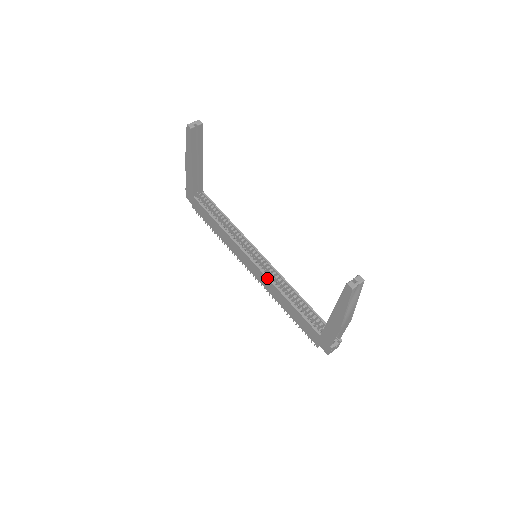
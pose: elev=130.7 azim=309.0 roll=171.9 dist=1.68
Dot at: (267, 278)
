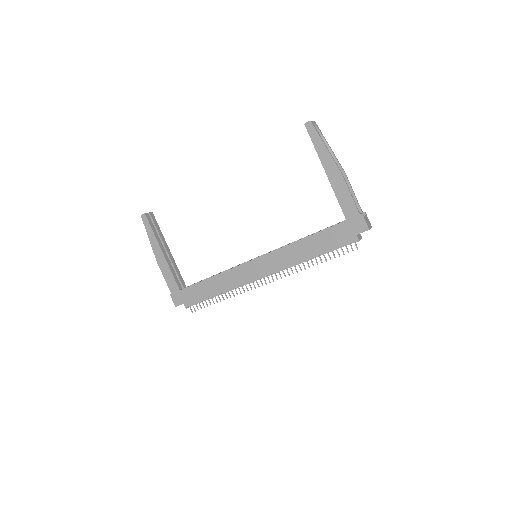
Dot at: (275, 250)
